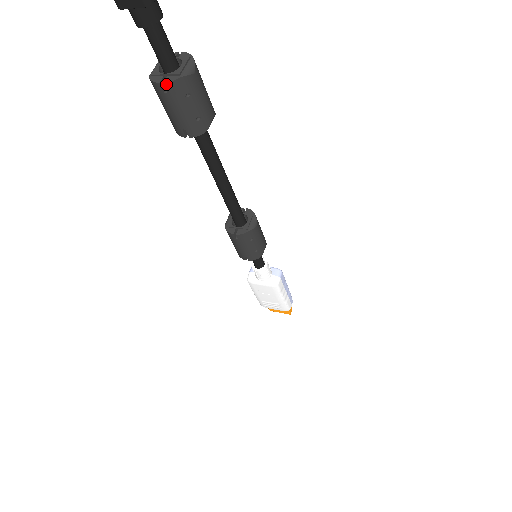
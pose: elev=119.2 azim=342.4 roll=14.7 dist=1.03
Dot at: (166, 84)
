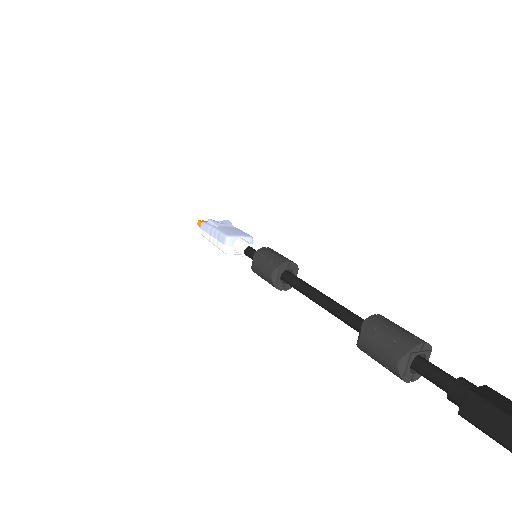
Dot at: (412, 381)
